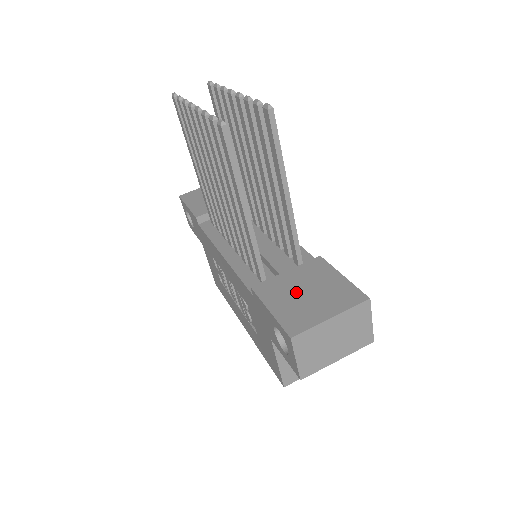
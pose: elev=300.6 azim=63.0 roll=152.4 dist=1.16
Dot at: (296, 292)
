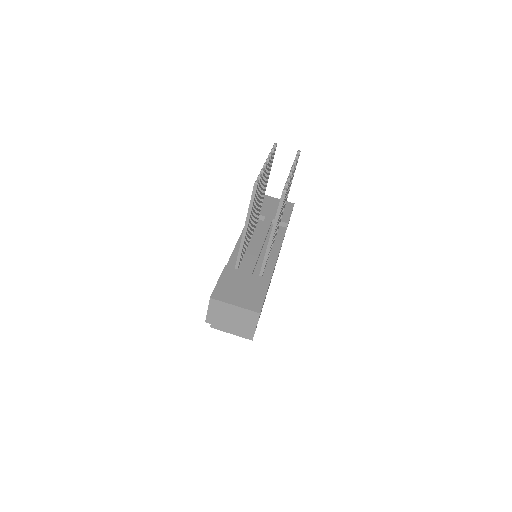
Dot at: (238, 284)
